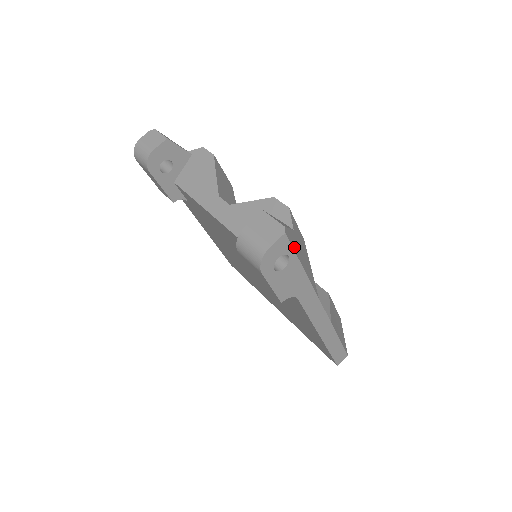
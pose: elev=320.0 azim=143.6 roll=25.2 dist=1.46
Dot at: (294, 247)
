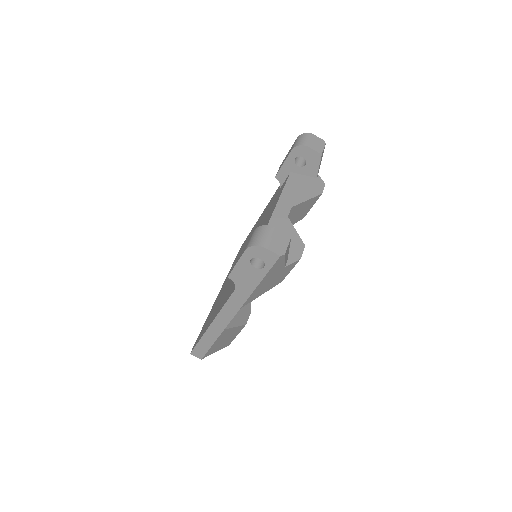
Dot at: (273, 269)
